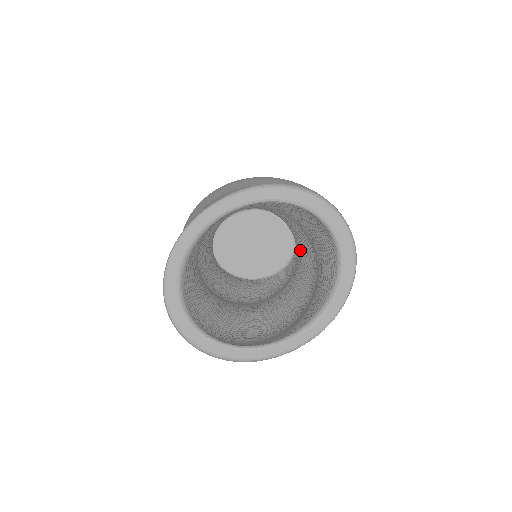
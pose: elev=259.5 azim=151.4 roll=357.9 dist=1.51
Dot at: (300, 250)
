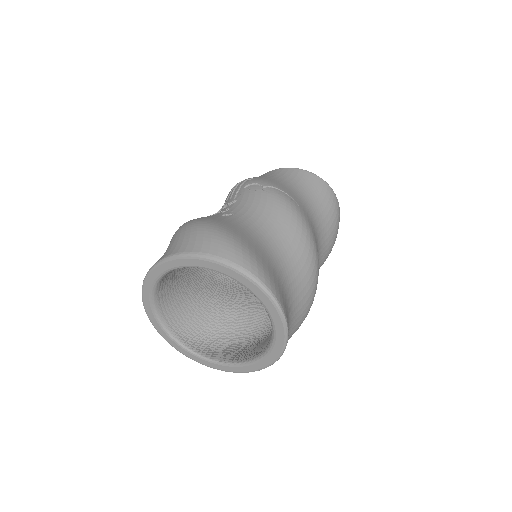
Dot at: occluded
